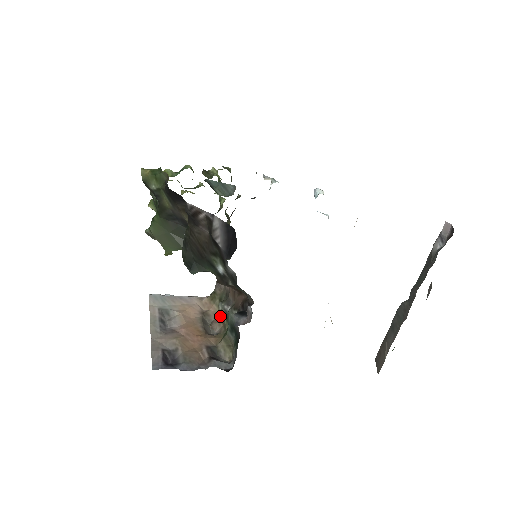
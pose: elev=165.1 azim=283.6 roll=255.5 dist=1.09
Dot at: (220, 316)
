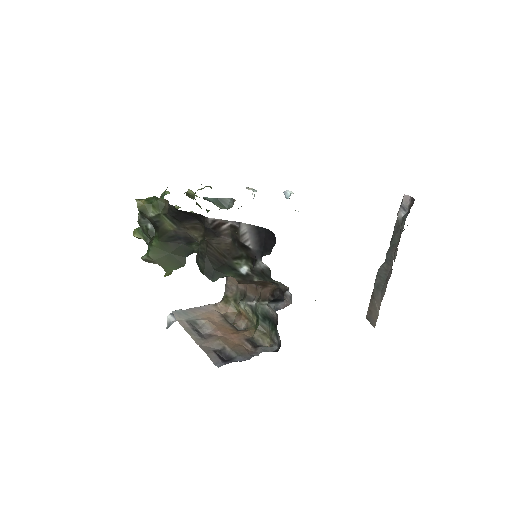
Dot at: (241, 314)
